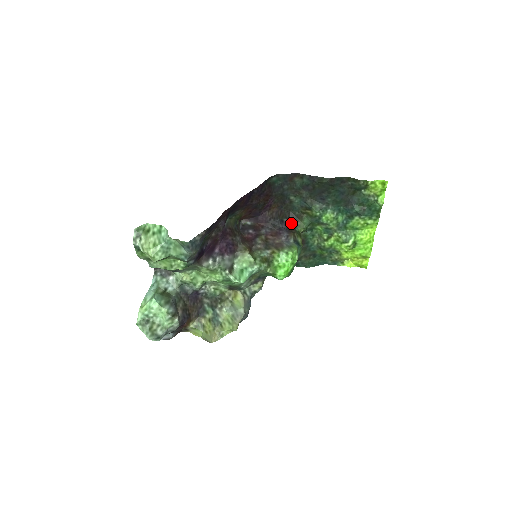
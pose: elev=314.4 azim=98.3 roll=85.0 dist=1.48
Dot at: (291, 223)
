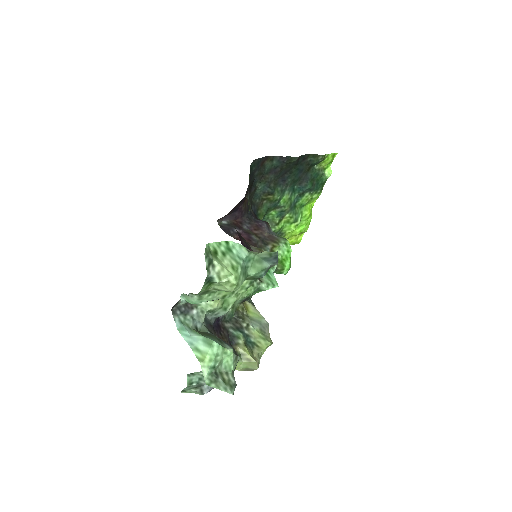
Dot at: (254, 213)
